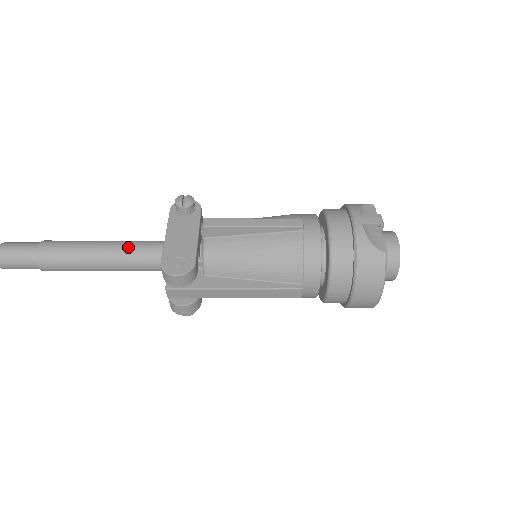
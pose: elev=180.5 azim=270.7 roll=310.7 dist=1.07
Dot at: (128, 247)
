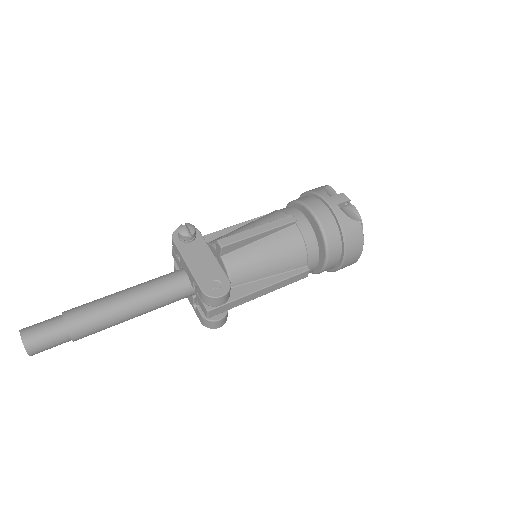
Dot at: (153, 288)
